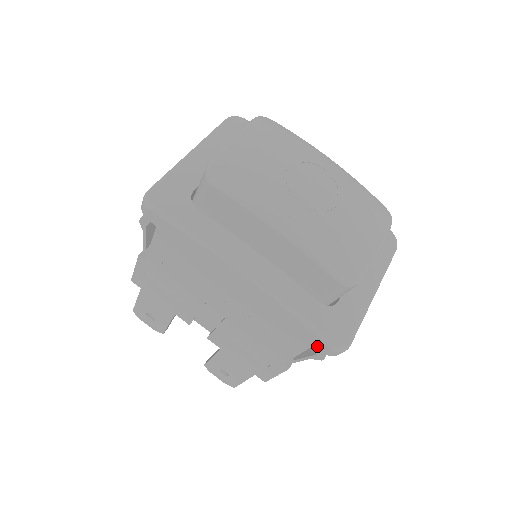
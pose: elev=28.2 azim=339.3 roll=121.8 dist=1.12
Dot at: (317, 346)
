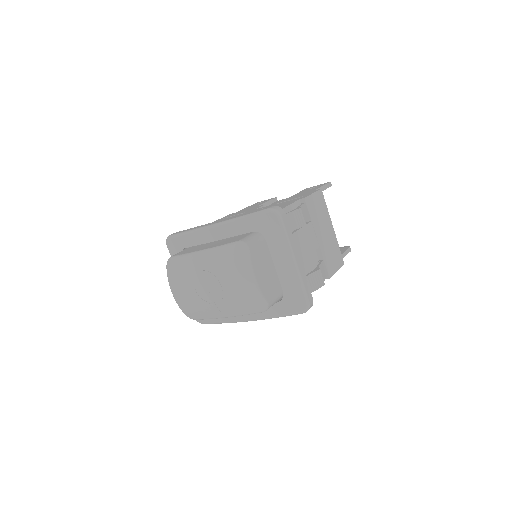
Dot at: occluded
